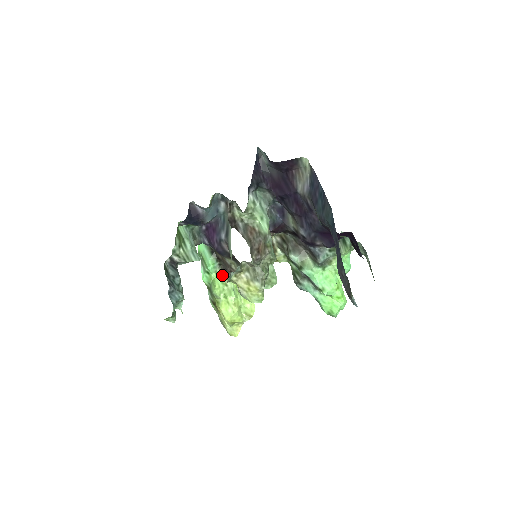
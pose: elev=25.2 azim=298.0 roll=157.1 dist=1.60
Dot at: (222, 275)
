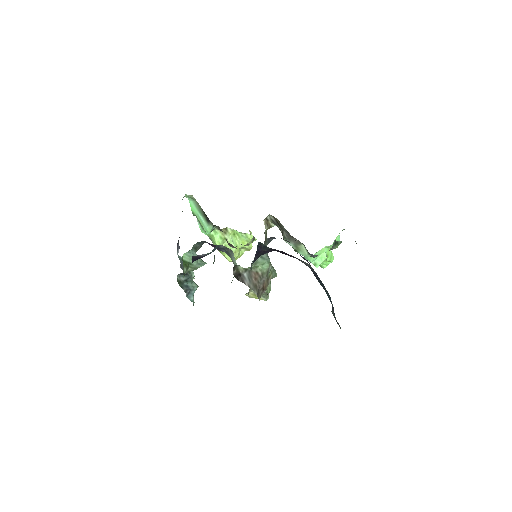
Dot at: (220, 232)
